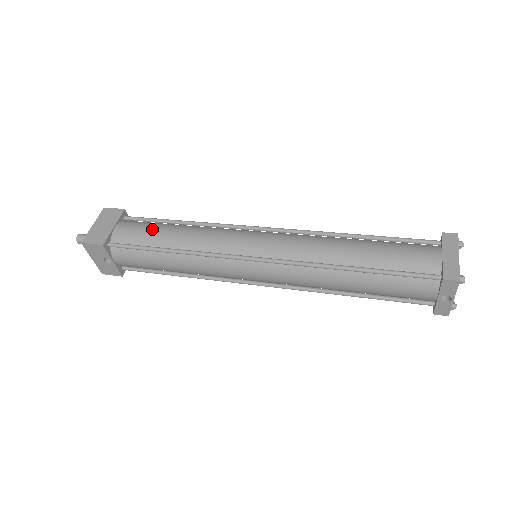
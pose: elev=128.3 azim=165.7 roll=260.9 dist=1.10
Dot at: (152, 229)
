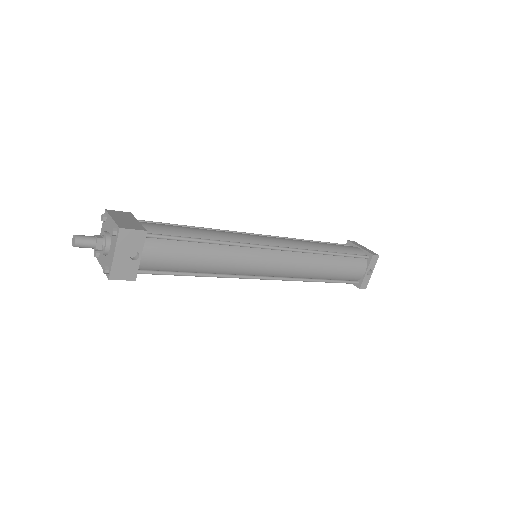
Dot at: (178, 226)
